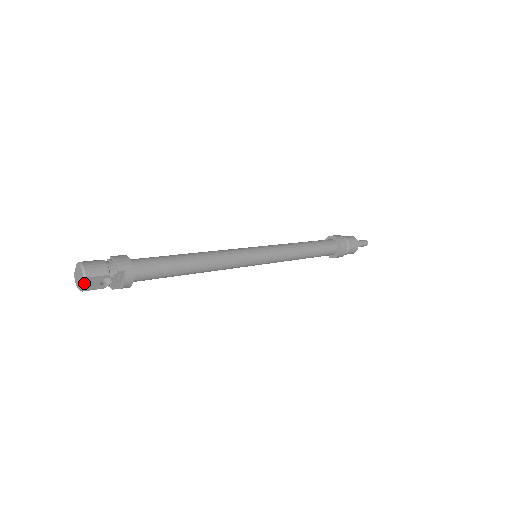
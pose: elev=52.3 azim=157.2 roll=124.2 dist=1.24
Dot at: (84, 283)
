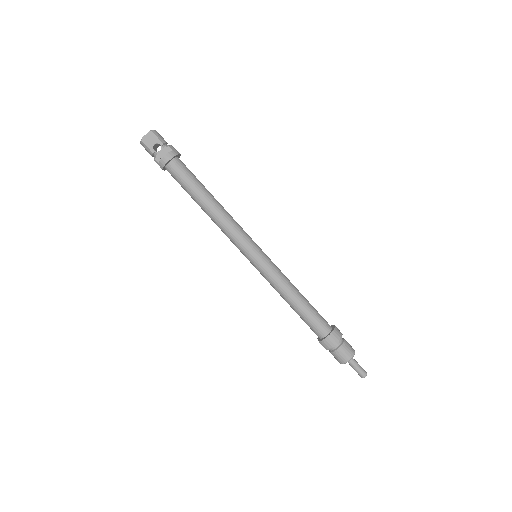
Dot at: (147, 135)
